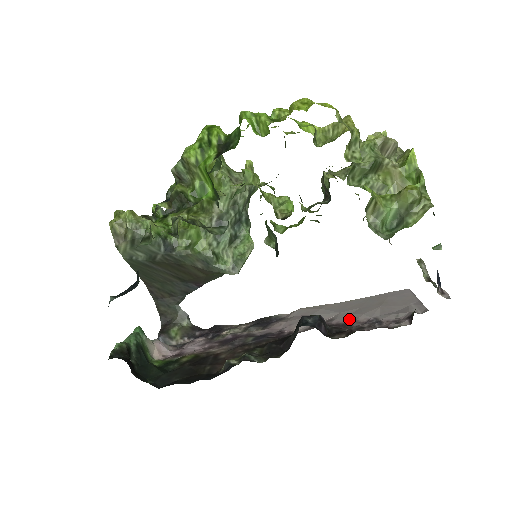
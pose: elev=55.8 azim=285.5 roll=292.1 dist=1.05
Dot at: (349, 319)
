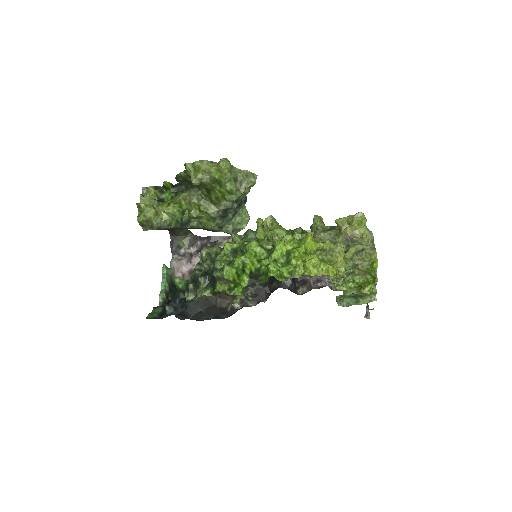
Dot at: occluded
